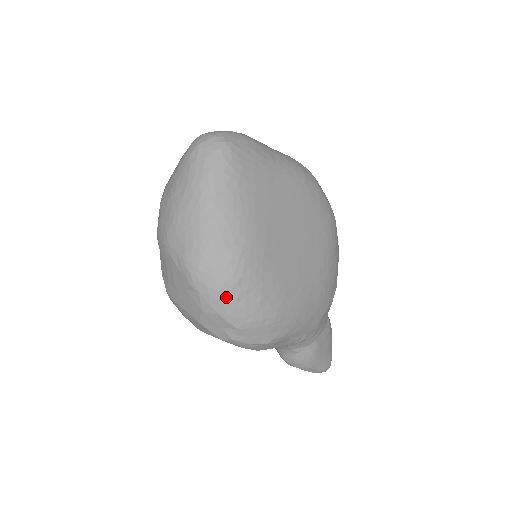
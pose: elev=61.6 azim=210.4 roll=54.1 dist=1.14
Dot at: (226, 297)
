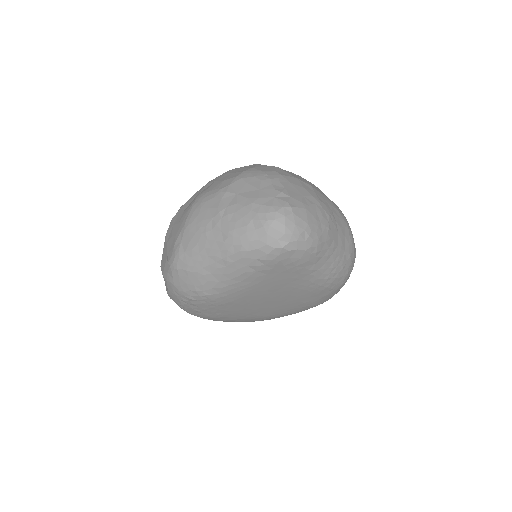
Dot at: (178, 293)
